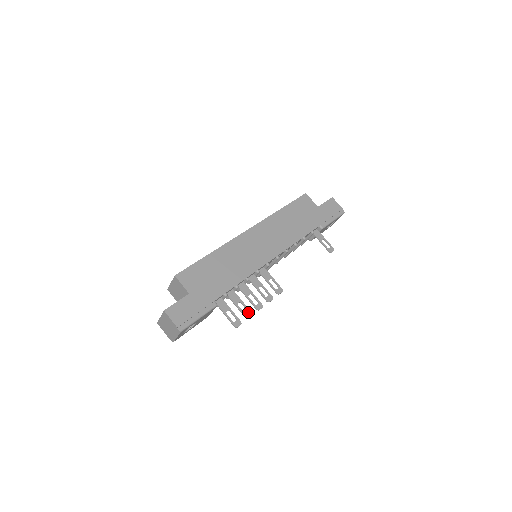
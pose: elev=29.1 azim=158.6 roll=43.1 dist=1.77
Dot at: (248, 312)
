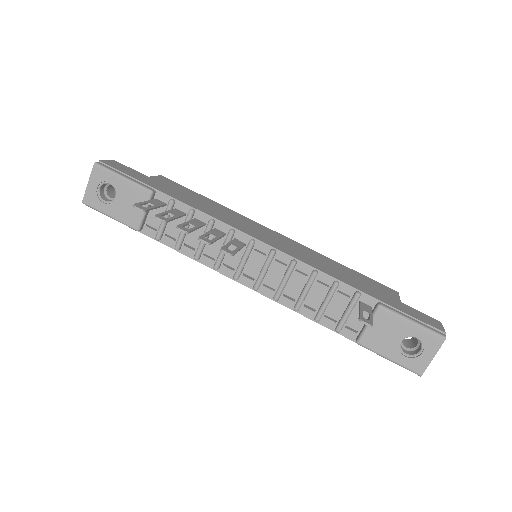
Dot at: (166, 218)
